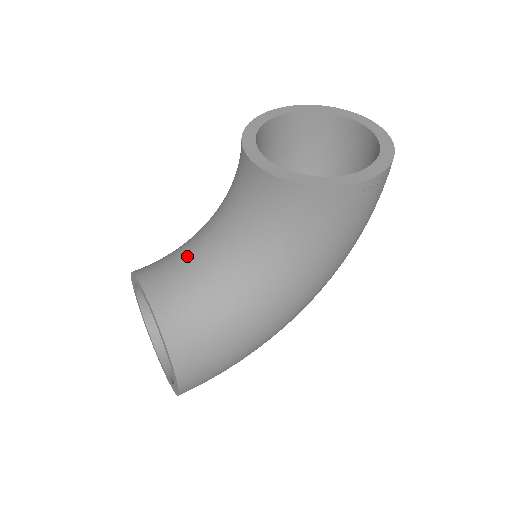
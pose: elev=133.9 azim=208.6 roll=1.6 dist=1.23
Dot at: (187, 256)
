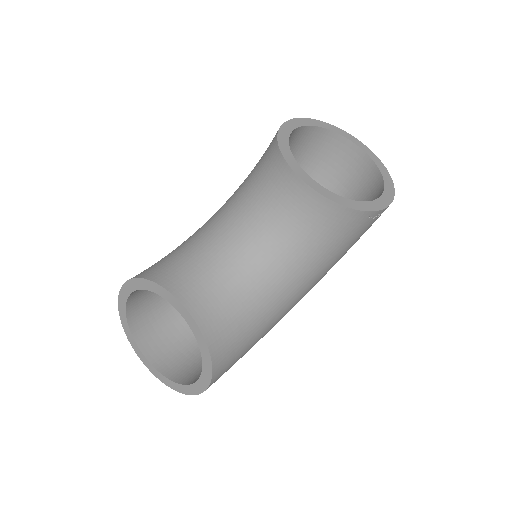
Dot at: (211, 262)
